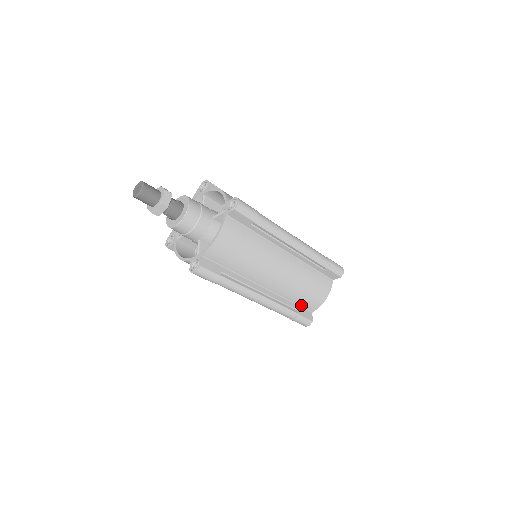
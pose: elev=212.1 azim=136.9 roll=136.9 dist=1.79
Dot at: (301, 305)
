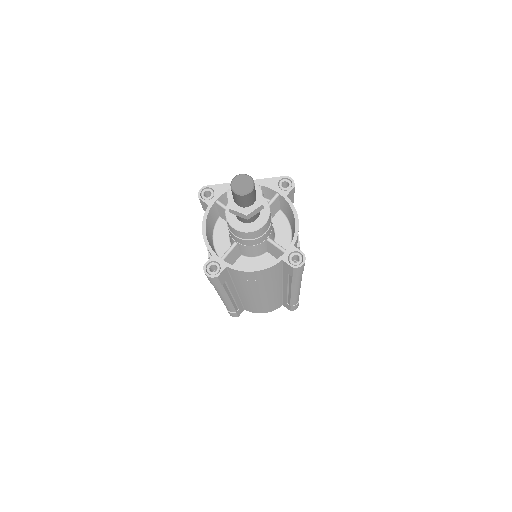
Dot at: (244, 306)
